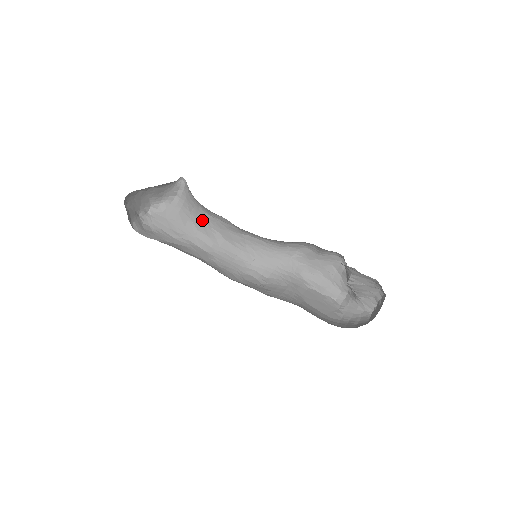
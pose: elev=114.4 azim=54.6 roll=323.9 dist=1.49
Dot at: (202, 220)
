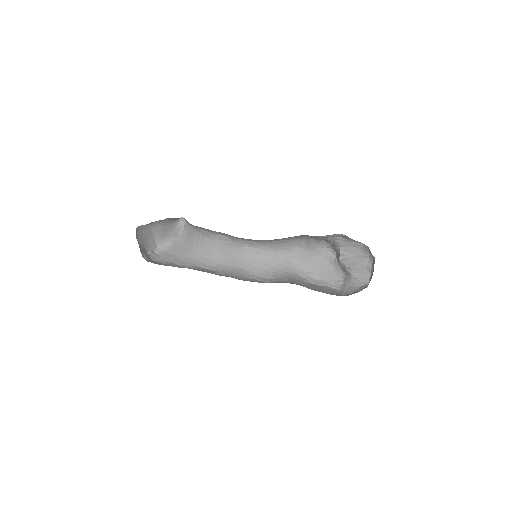
Dot at: (204, 246)
